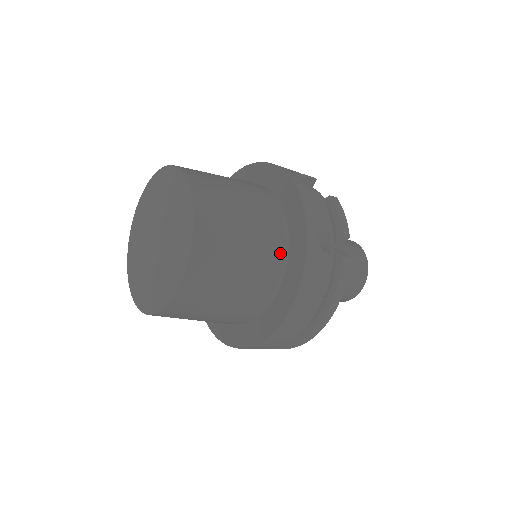
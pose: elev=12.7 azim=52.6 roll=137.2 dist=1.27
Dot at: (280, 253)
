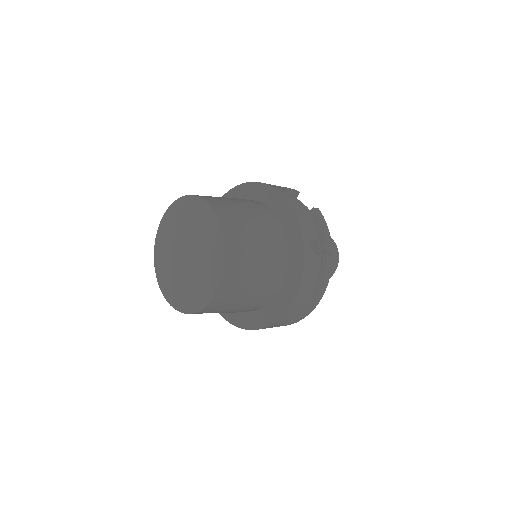
Dot at: (283, 258)
